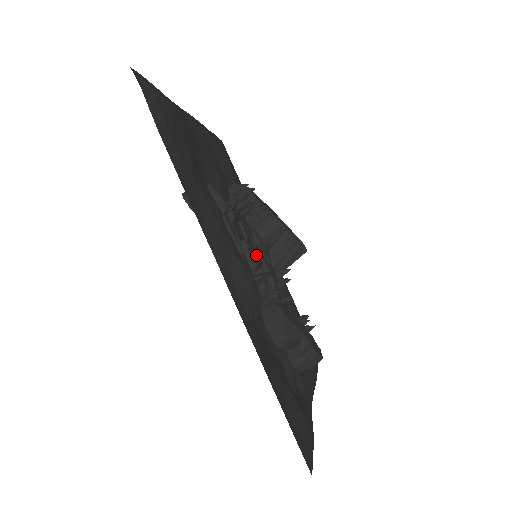
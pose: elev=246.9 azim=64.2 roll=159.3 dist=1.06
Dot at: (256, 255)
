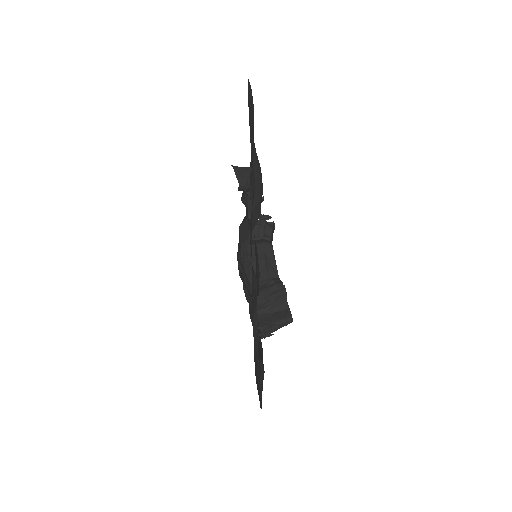
Dot at: occluded
